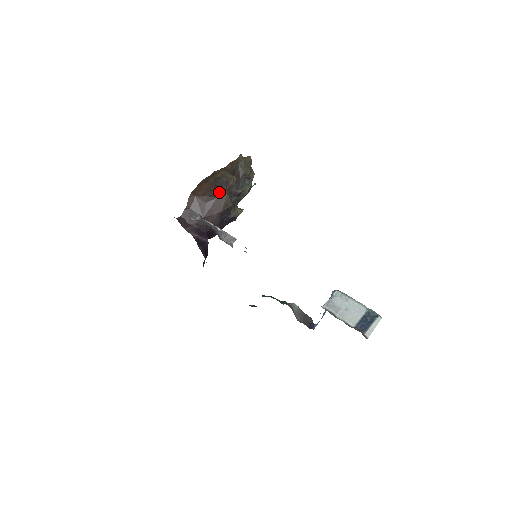
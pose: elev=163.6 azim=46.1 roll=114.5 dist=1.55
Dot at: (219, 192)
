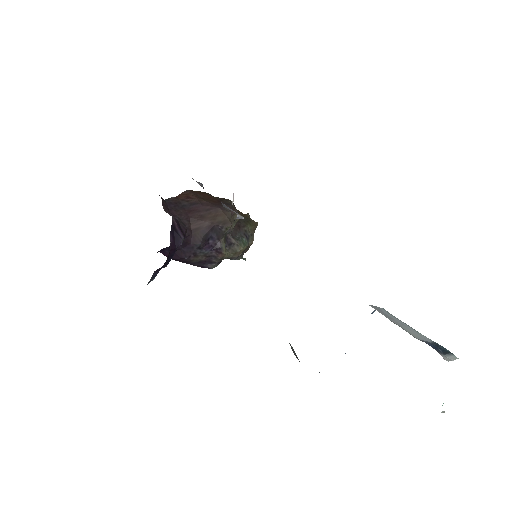
Dot at: (222, 206)
